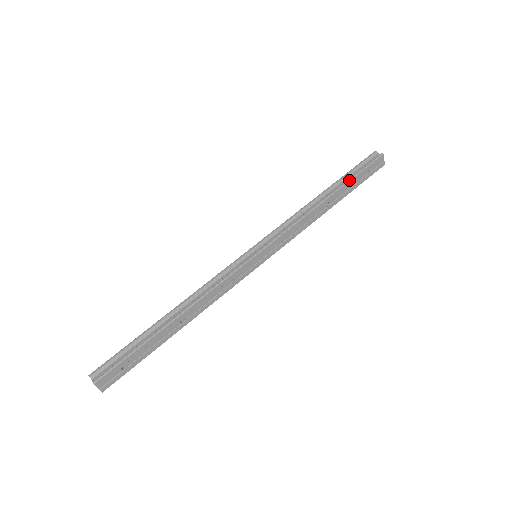
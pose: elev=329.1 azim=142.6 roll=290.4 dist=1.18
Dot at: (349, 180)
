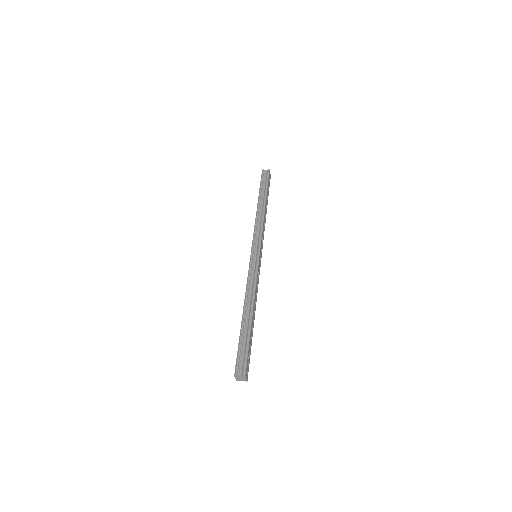
Dot at: (267, 191)
